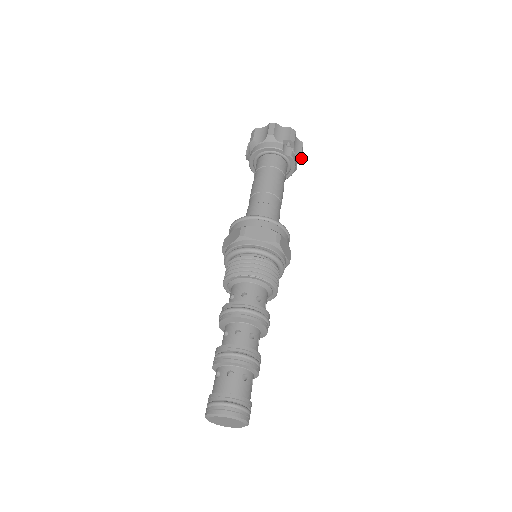
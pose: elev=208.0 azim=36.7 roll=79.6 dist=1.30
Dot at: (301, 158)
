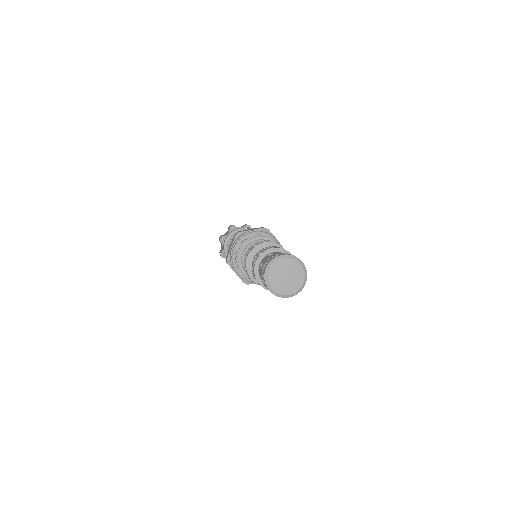
Dot at: occluded
